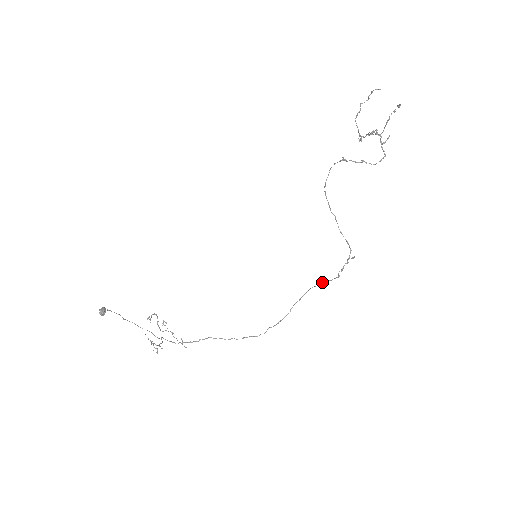
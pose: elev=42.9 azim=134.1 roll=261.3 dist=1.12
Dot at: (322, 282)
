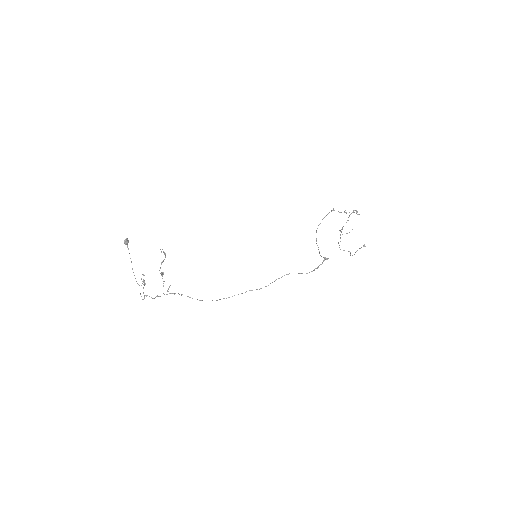
Dot at: (300, 273)
